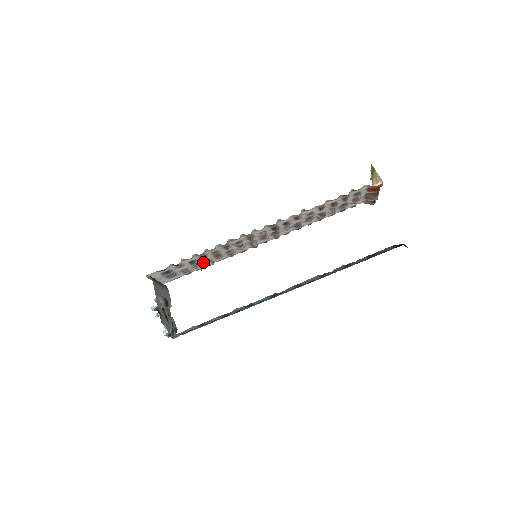
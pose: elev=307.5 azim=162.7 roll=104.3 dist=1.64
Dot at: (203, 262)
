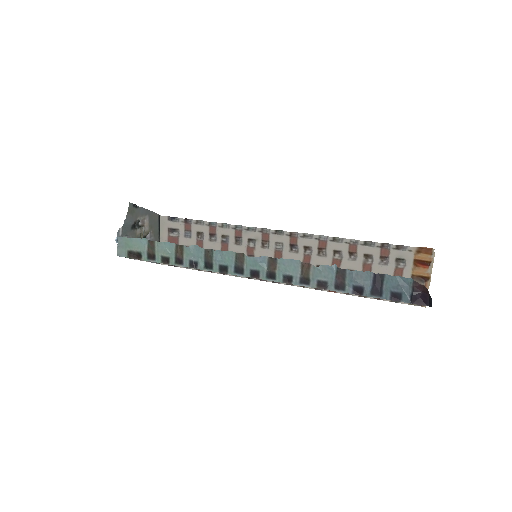
Dot at: occluded
